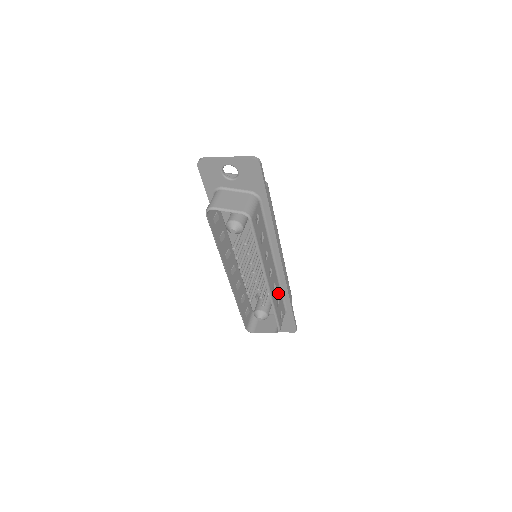
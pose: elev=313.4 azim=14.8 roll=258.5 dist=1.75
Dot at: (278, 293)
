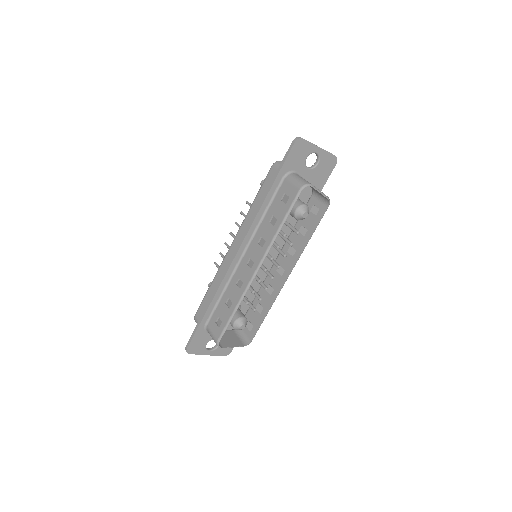
Dot at: occluded
